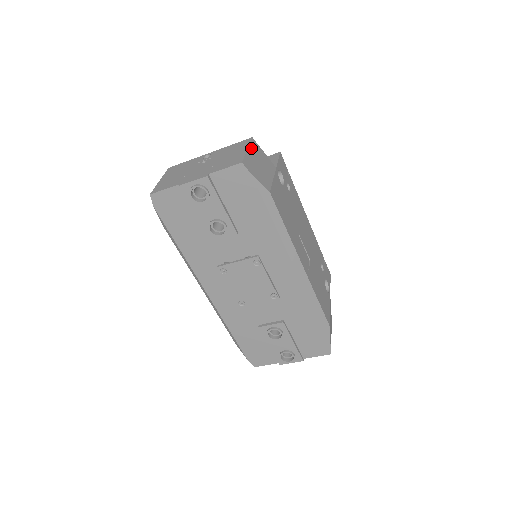
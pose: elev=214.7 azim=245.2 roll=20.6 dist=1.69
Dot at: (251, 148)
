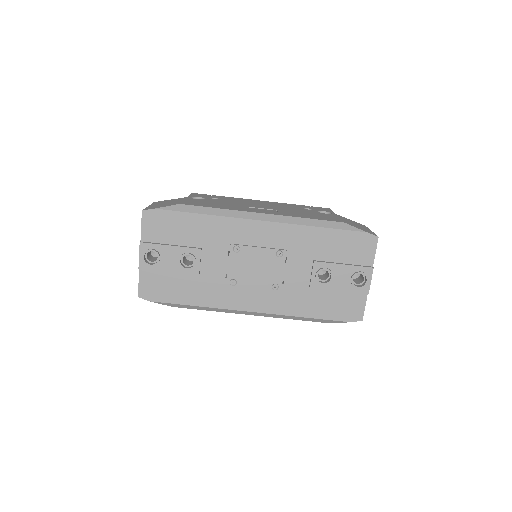
Dot at: (153, 204)
